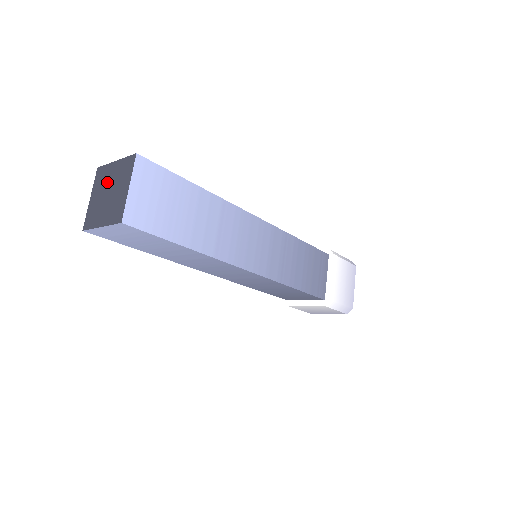
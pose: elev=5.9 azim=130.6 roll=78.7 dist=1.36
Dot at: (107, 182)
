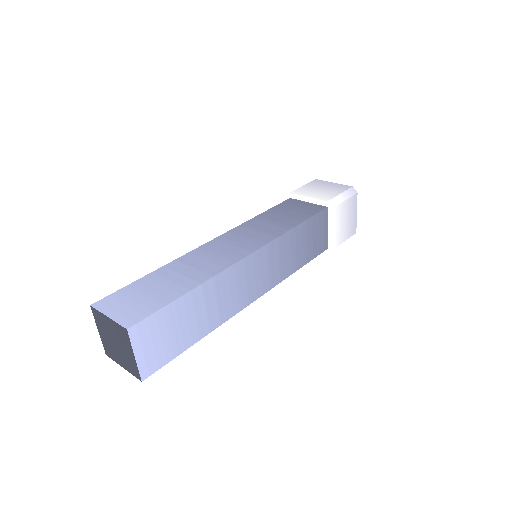
Dot at: (110, 344)
